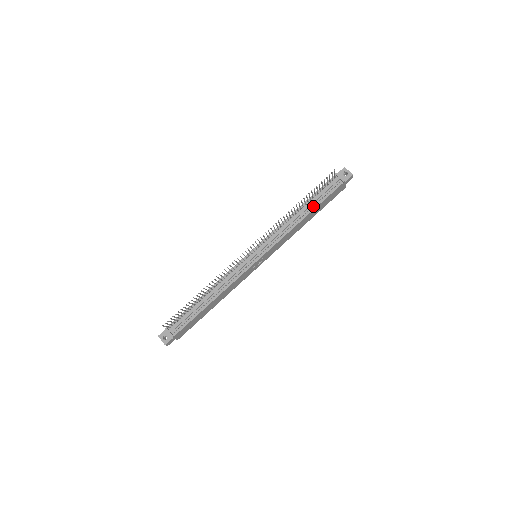
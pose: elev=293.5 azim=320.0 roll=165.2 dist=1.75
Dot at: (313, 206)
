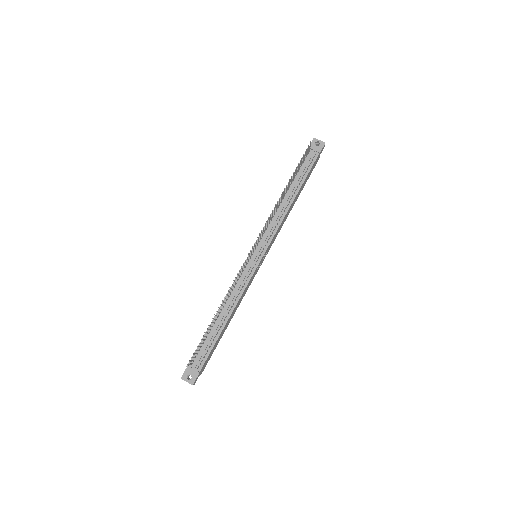
Dot at: (298, 186)
